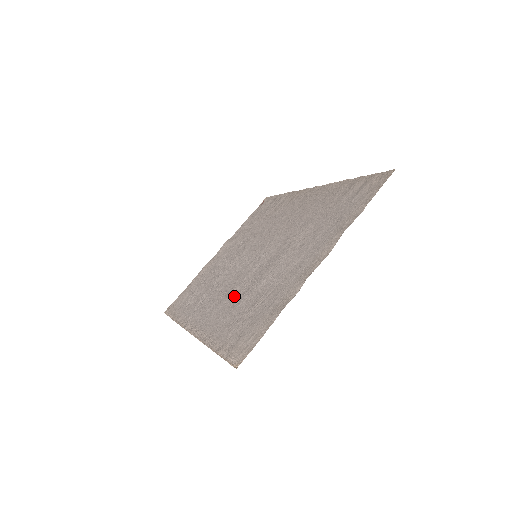
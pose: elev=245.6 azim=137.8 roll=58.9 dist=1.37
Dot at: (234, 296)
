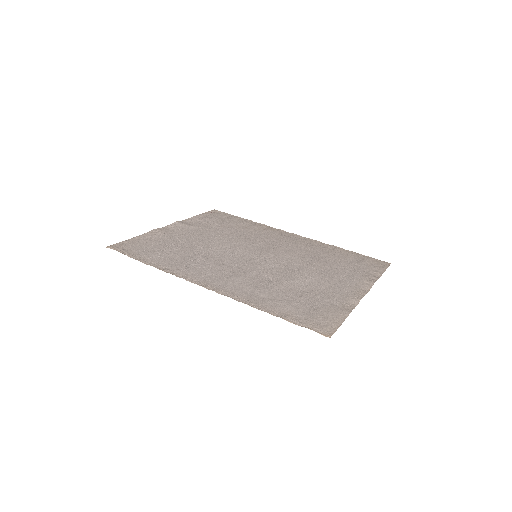
Dot at: (256, 278)
